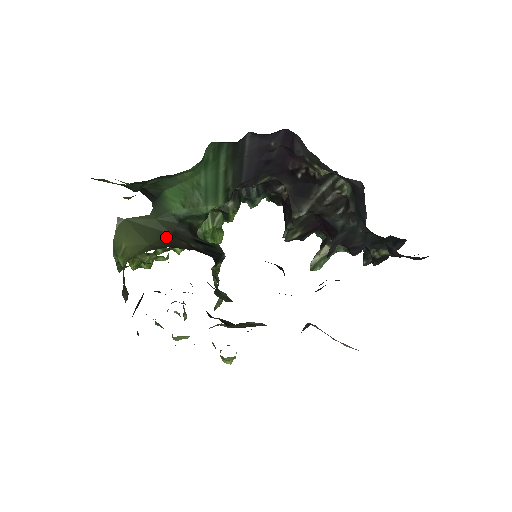
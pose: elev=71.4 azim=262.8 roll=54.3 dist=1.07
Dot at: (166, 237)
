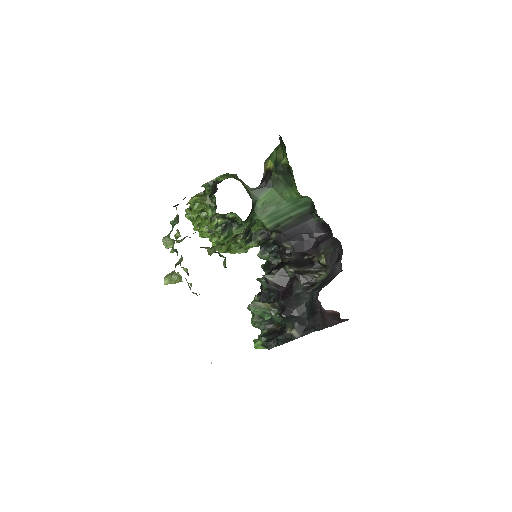
Dot at: occluded
